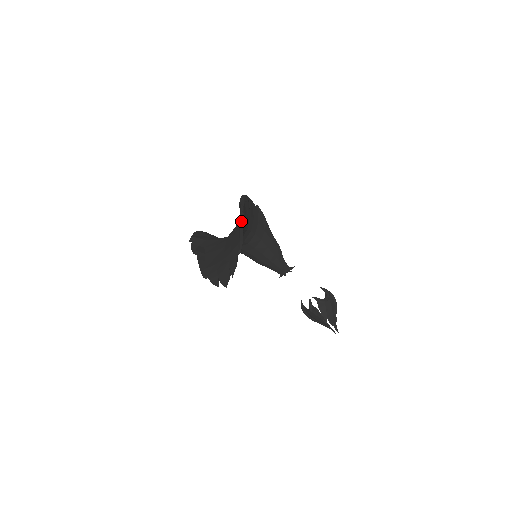
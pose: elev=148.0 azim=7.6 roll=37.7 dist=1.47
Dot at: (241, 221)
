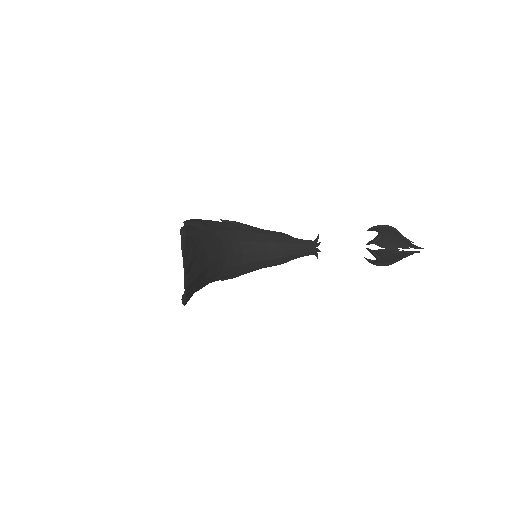
Dot at: (185, 236)
